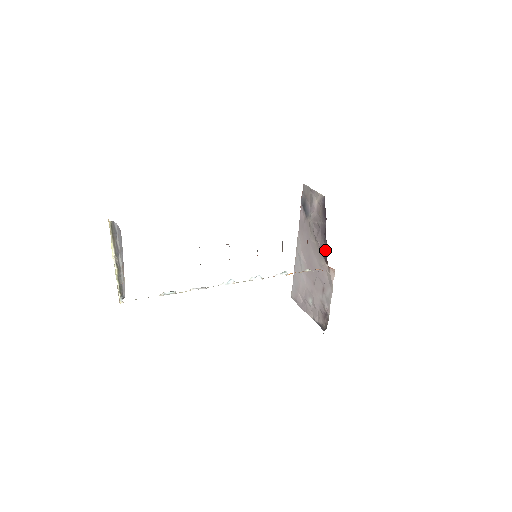
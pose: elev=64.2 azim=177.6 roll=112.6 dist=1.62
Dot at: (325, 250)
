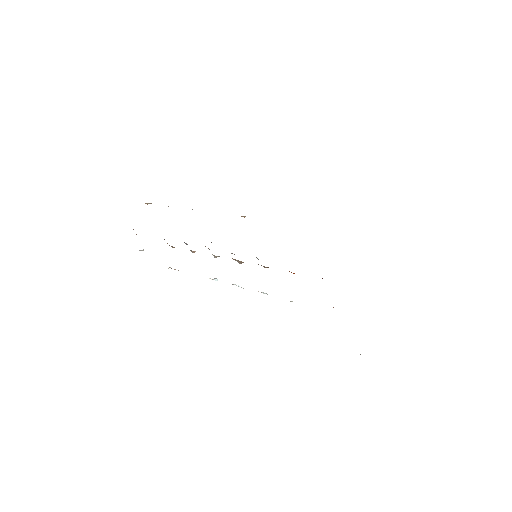
Dot at: occluded
